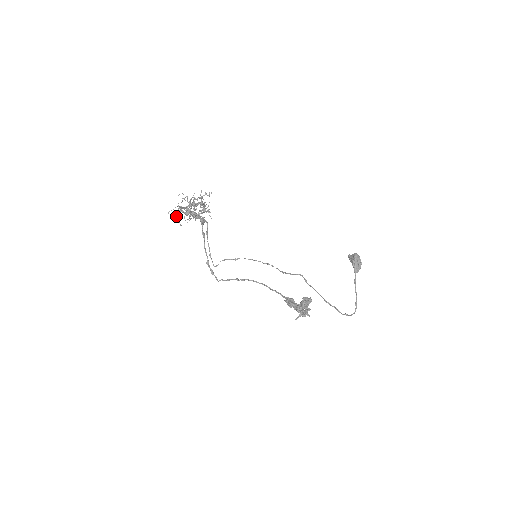
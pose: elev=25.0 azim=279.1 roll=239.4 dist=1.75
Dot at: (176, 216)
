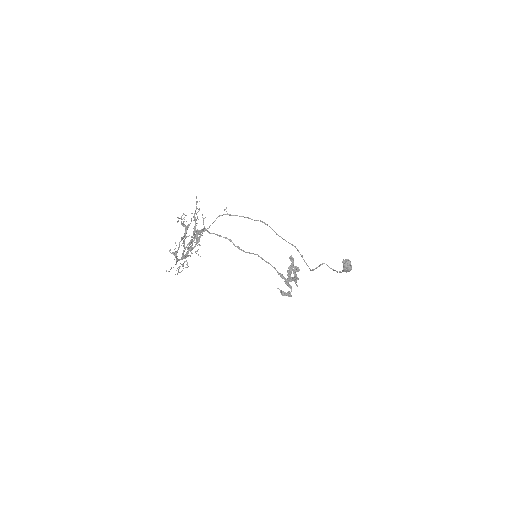
Dot at: occluded
